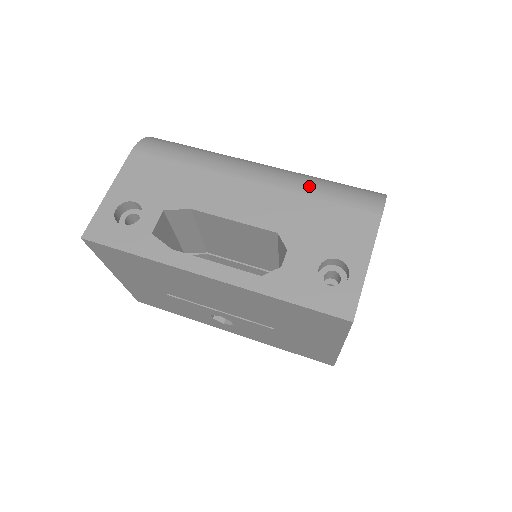
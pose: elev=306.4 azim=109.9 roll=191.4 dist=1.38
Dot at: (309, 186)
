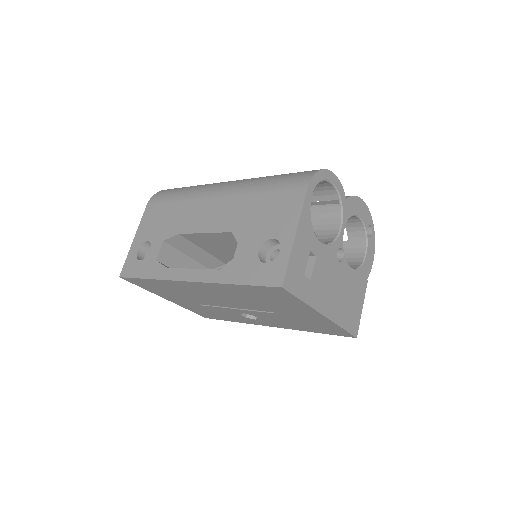
Dot at: (255, 186)
